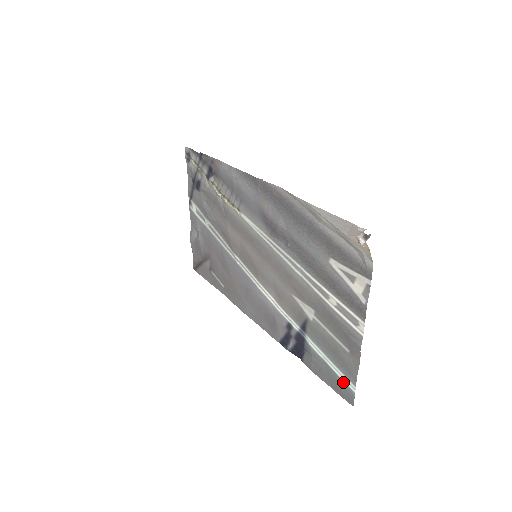
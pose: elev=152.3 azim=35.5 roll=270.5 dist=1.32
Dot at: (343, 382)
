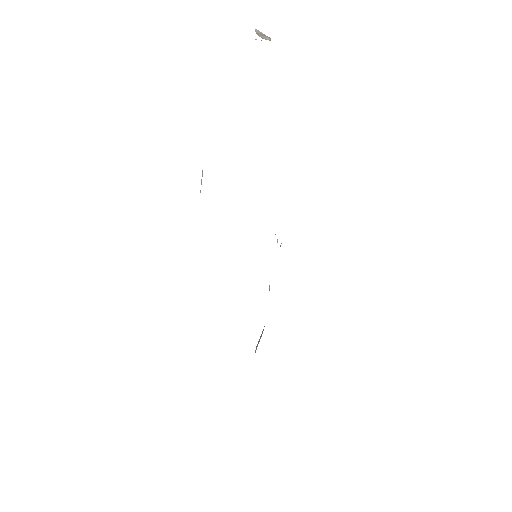
Dot at: occluded
